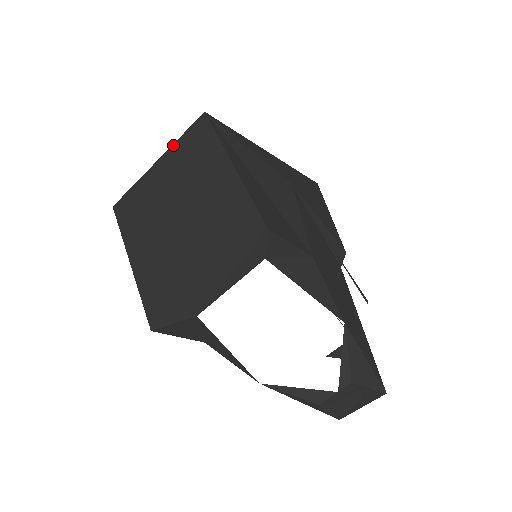
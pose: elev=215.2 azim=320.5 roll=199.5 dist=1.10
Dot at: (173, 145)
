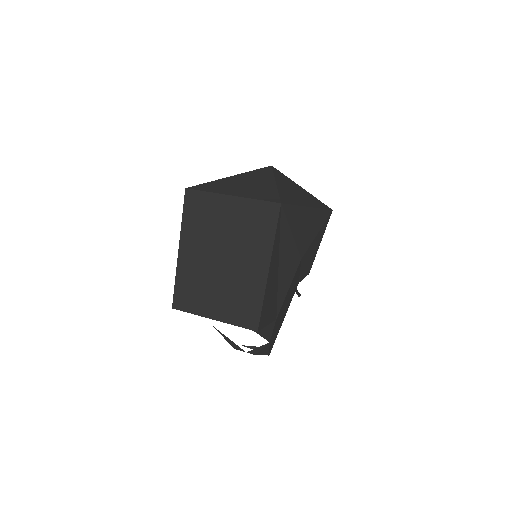
Dot at: (248, 199)
